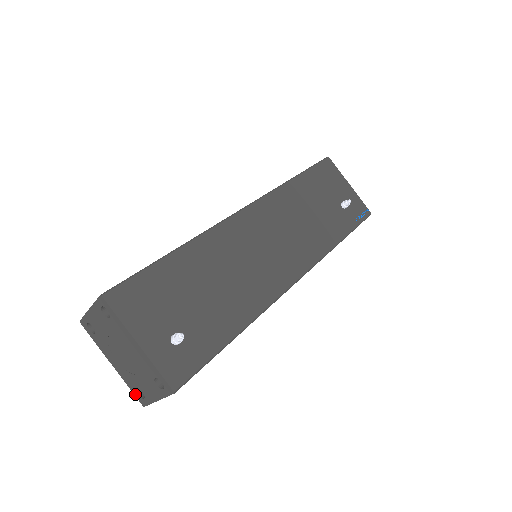
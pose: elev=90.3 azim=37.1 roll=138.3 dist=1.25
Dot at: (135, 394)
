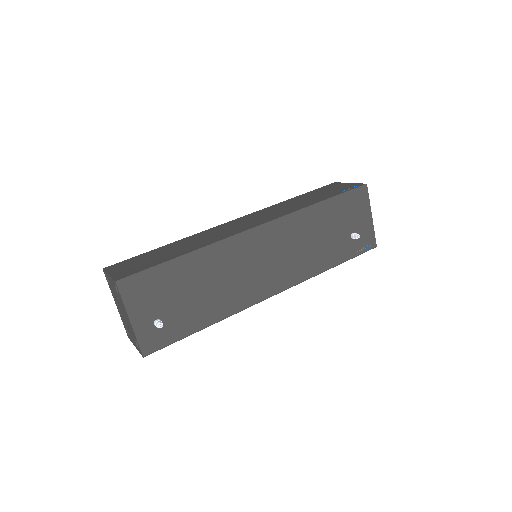
Dot at: (125, 328)
